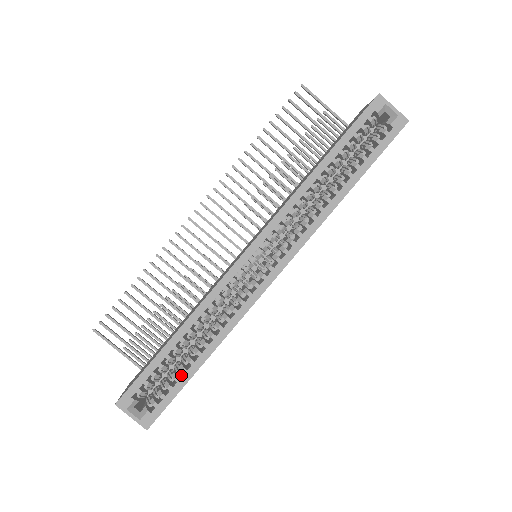
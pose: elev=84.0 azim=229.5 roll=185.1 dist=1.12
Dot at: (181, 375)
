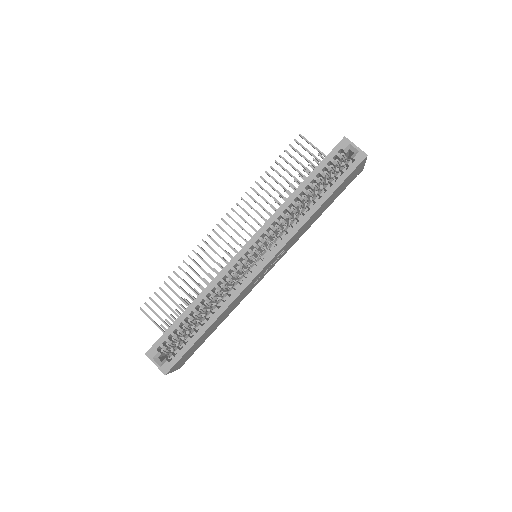
Dot at: occluded
